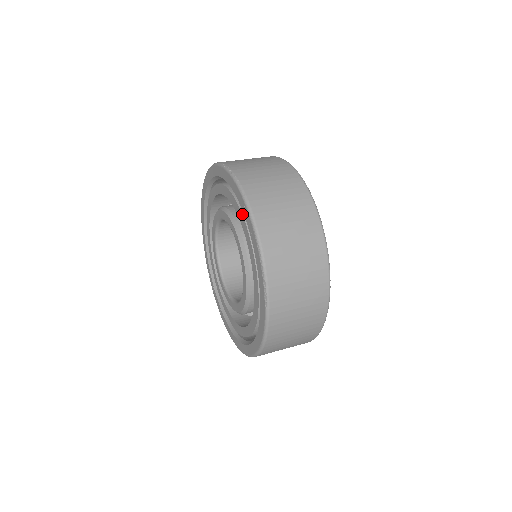
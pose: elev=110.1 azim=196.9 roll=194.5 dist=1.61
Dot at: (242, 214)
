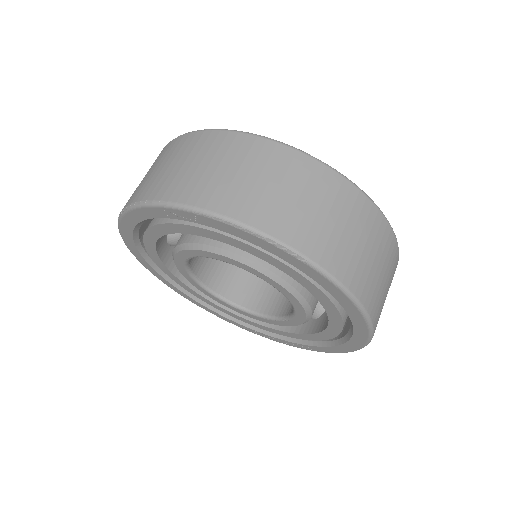
Dot at: (176, 224)
